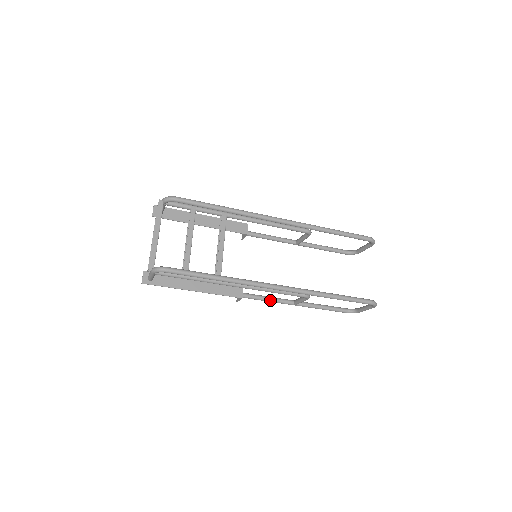
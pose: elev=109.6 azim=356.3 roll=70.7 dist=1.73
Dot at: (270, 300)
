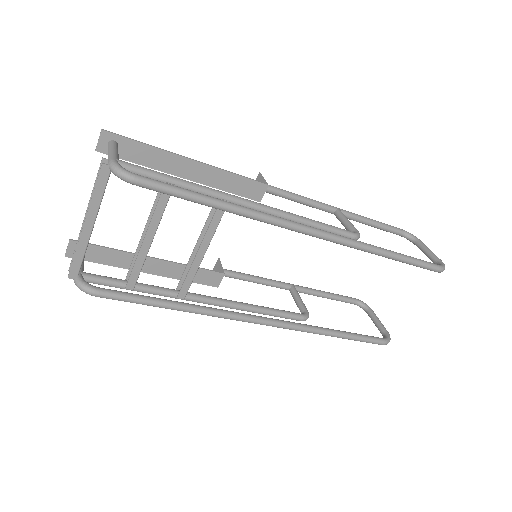
Dot at: (258, 283)
